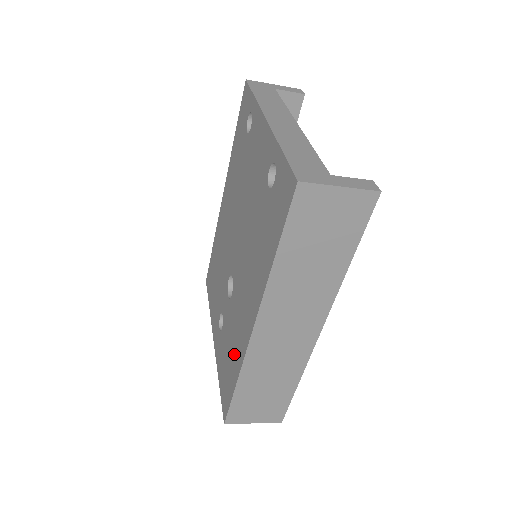
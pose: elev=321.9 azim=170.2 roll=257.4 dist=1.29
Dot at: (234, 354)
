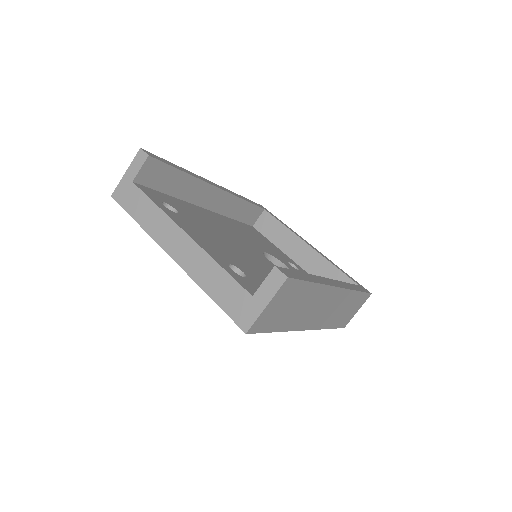
Dot at: occluded
